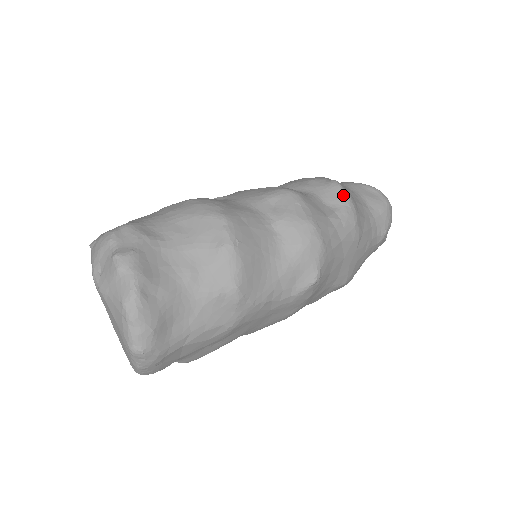
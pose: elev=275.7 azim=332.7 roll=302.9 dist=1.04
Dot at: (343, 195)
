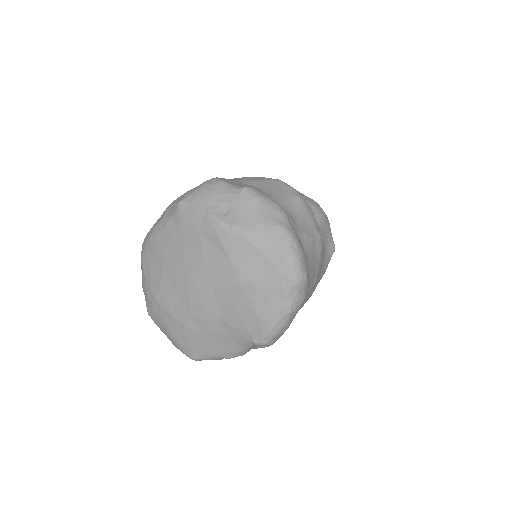
Dot at: occluded
